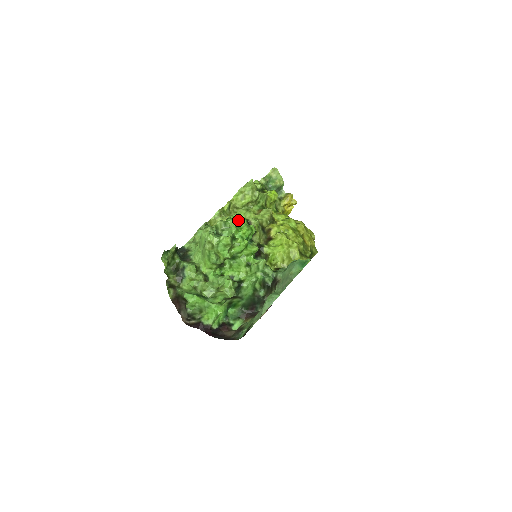
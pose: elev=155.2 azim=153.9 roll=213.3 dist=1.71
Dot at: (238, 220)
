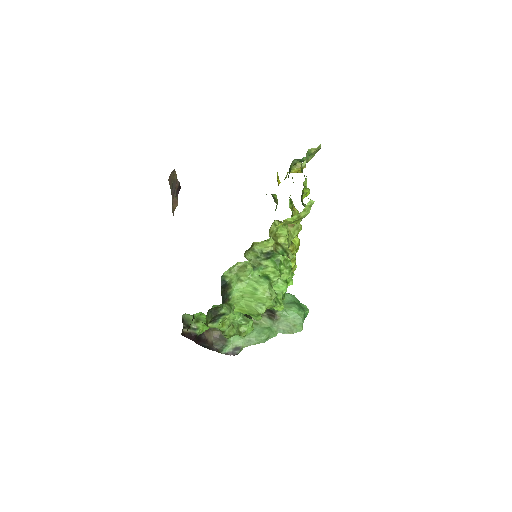
Dot at: (291, 275)
